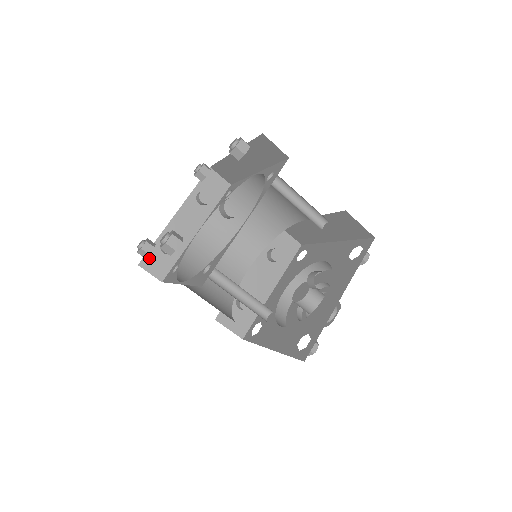
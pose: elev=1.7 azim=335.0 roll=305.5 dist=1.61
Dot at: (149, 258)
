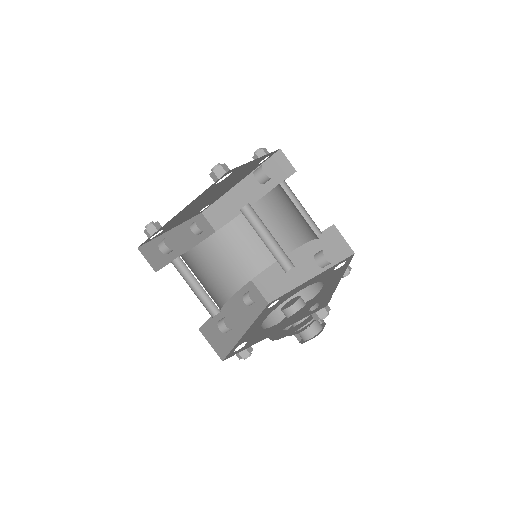
Dot at: (148, 248)
